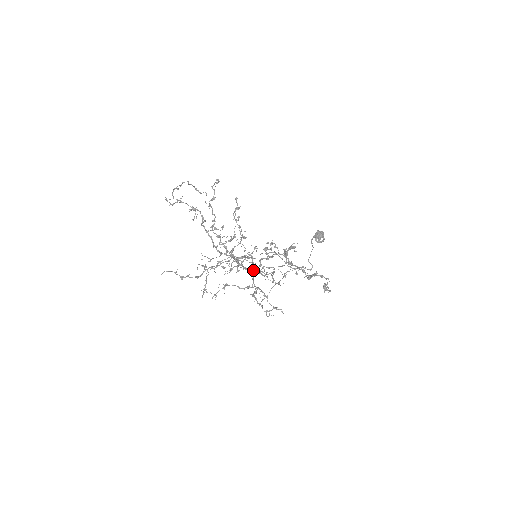
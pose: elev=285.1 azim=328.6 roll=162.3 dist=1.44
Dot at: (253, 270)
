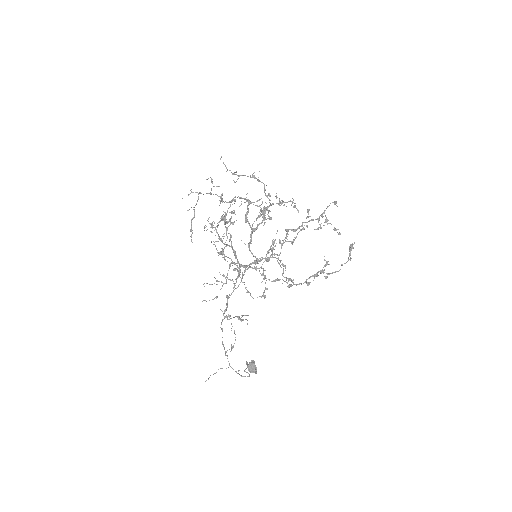
Dot at: (255, 256)
